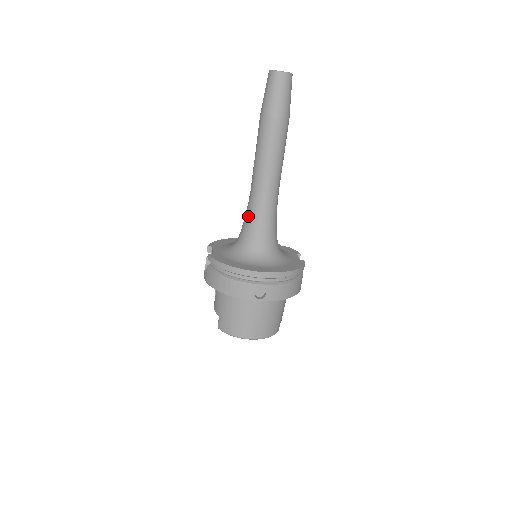
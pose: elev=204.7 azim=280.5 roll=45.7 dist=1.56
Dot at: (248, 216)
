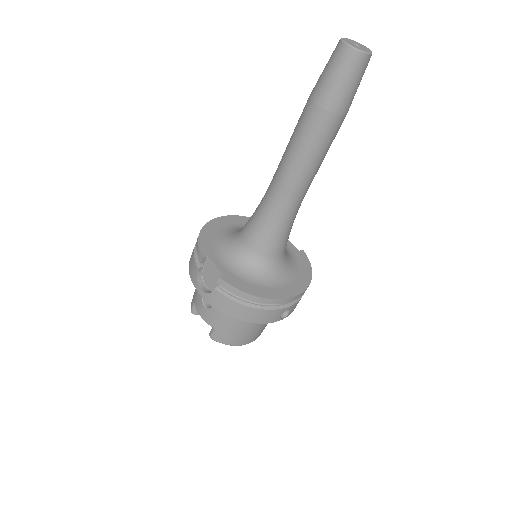
Dot at: (268, 225)
